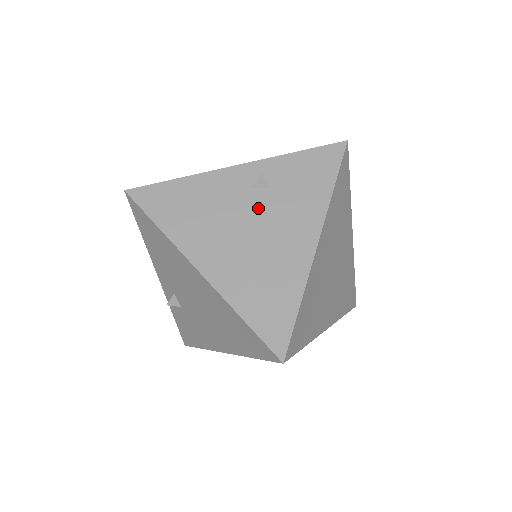
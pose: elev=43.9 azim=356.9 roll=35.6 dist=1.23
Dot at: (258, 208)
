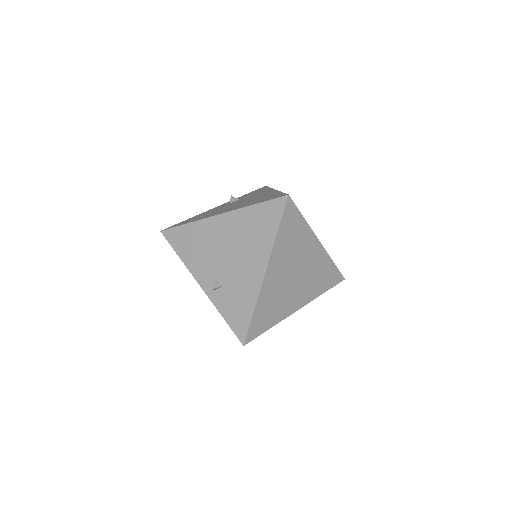
Dot at: occluded
